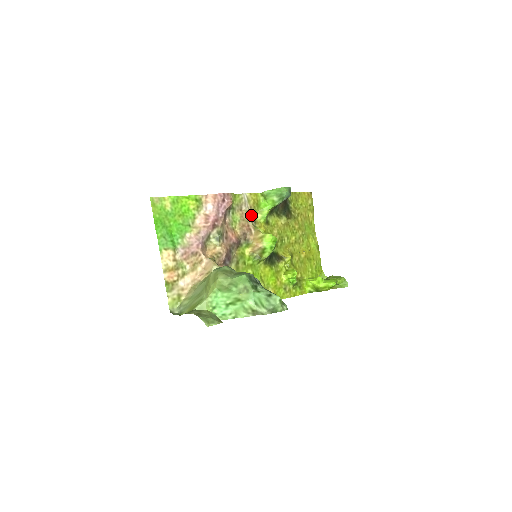
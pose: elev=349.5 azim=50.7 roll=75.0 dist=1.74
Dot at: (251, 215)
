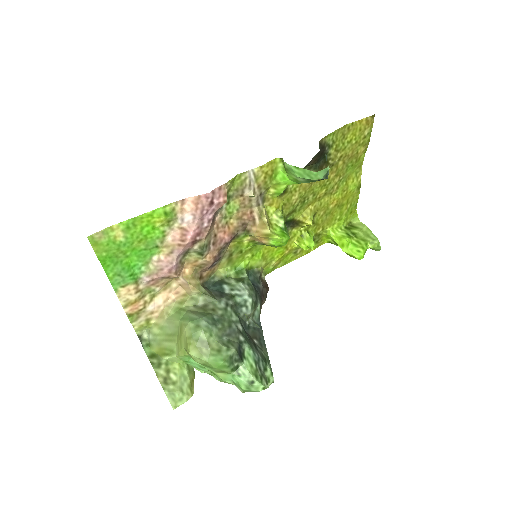
Dot at: (258, 196)
